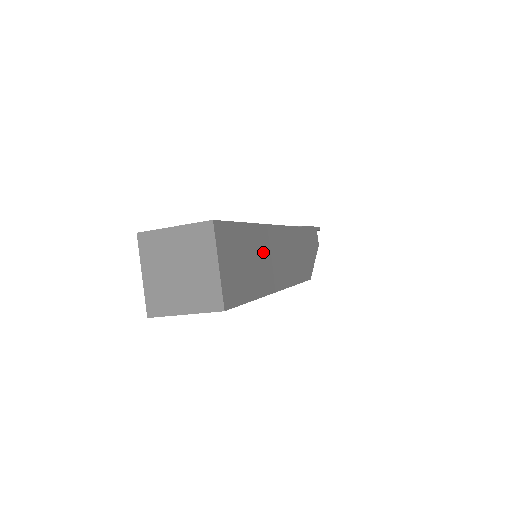
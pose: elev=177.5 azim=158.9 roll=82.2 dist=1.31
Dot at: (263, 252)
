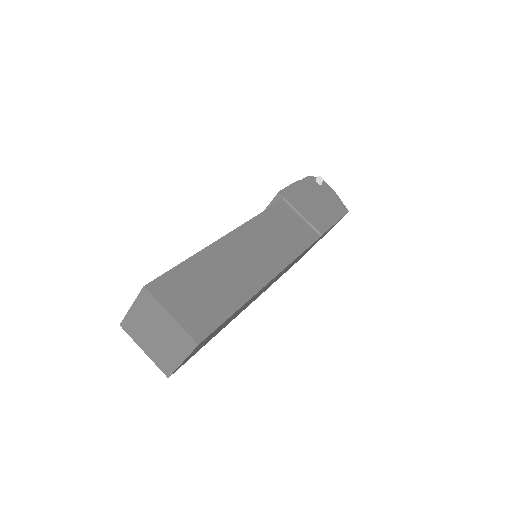
Dot at: (245, 305)
